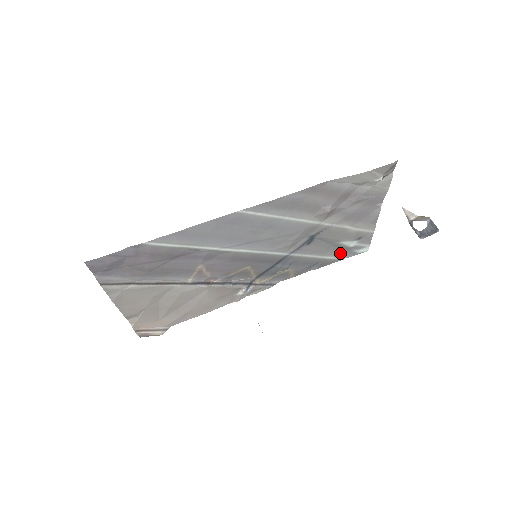
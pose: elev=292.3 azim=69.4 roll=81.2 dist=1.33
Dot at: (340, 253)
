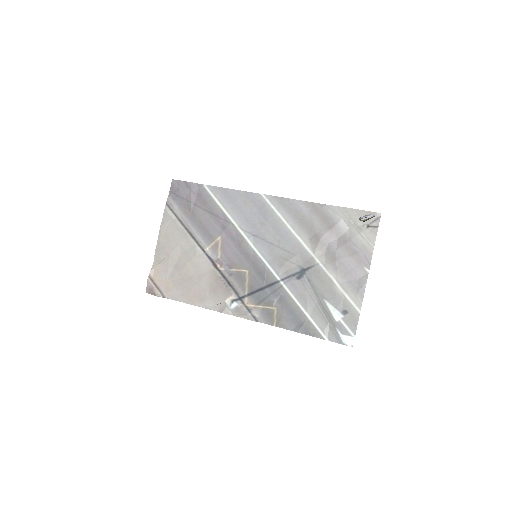
Dot at: (324, 324)
